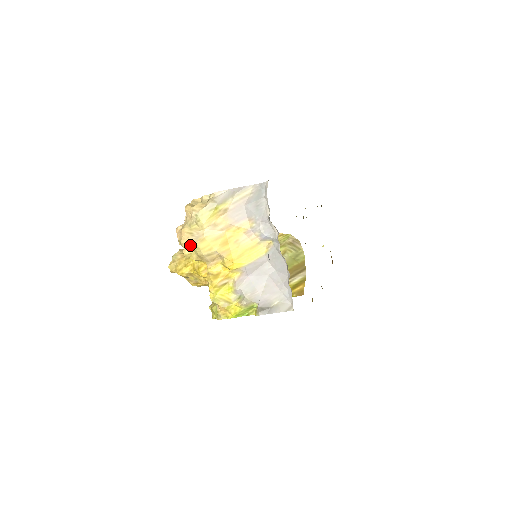
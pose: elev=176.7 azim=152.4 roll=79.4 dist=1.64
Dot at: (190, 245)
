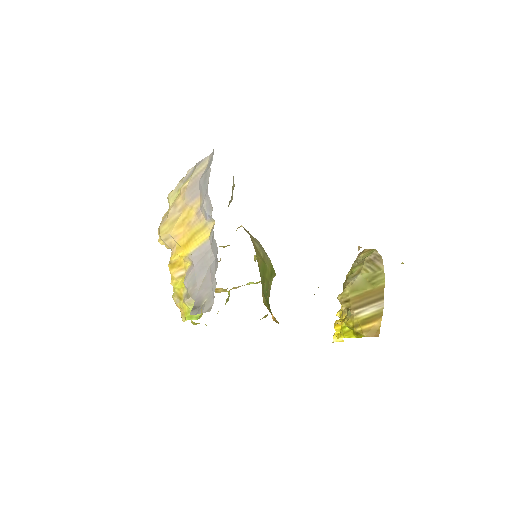
Dot at: occluded
